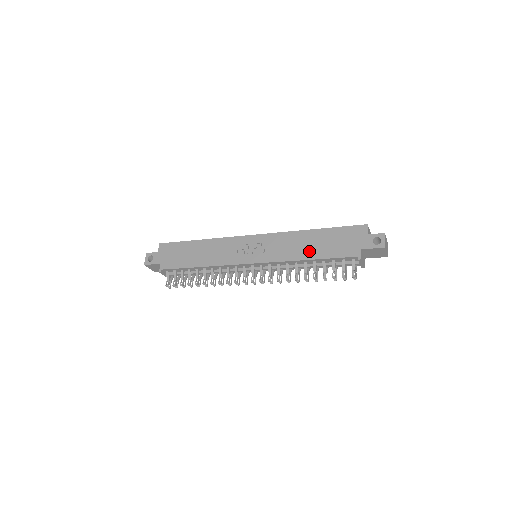
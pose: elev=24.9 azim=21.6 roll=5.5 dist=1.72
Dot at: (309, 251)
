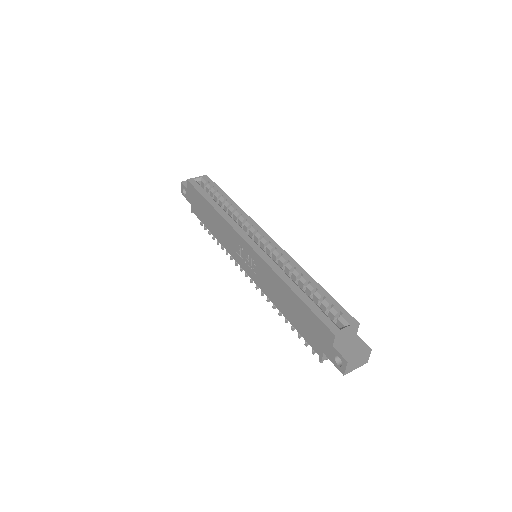
Dot at: (284, 307)
